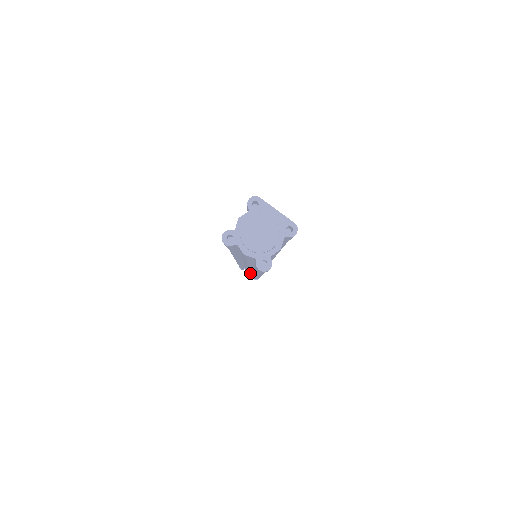
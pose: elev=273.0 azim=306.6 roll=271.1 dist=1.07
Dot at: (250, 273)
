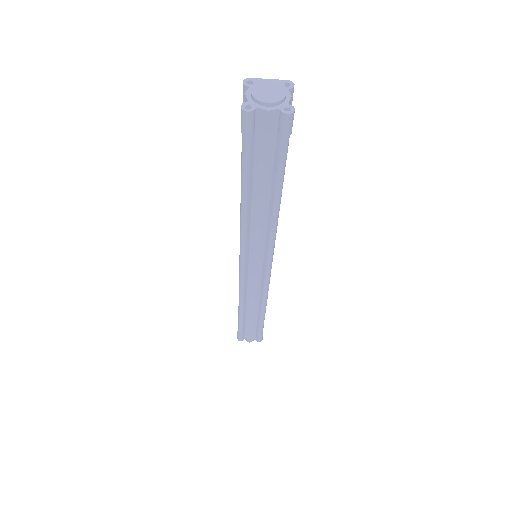
Dot at: (252, 334)
